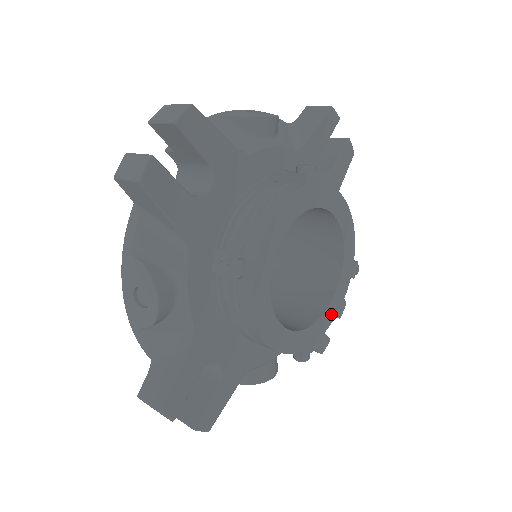
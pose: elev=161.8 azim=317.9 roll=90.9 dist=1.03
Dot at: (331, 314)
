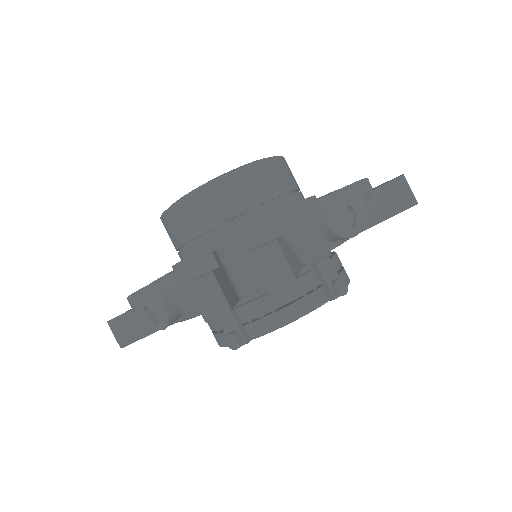
Dot at: occluded
